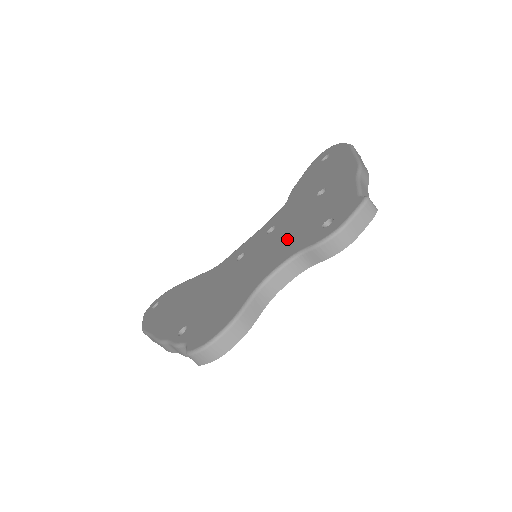
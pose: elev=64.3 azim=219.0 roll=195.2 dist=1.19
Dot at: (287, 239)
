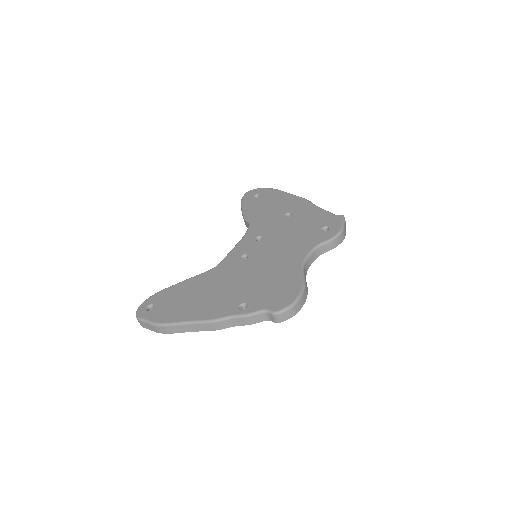
Dot at: (293, 240)
